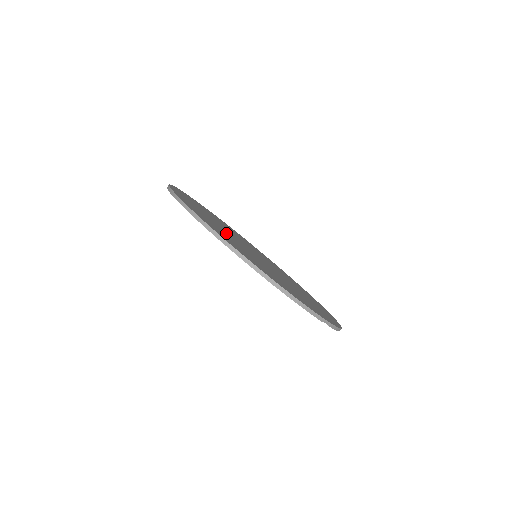
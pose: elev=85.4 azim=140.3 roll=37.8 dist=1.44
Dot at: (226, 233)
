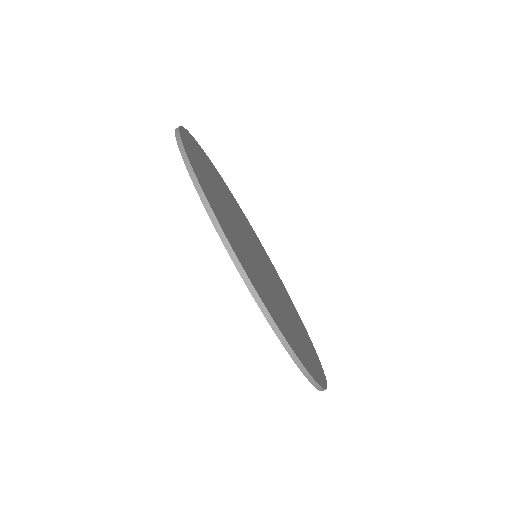
Dot at: (258, 270)
